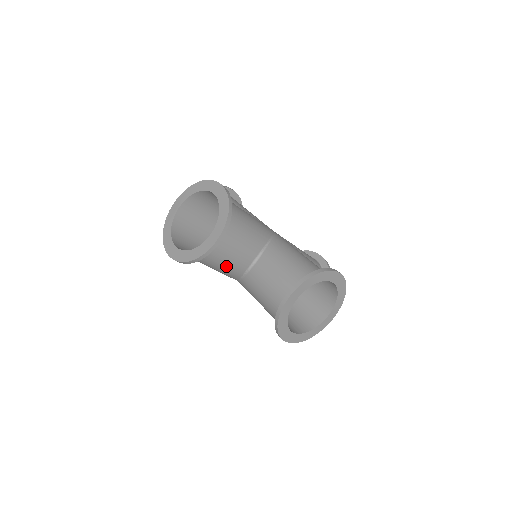
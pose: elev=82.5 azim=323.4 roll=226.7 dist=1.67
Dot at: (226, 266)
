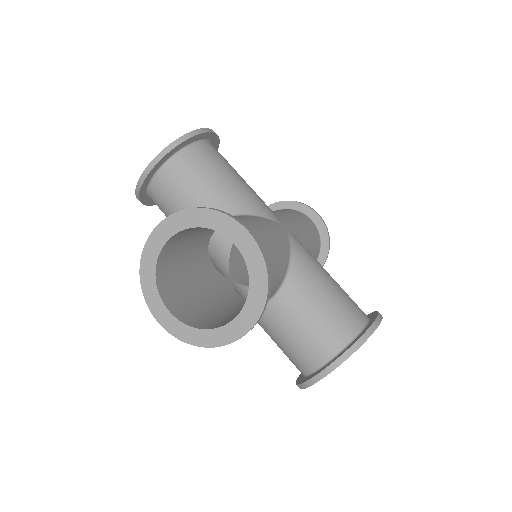
Dot at: occluded
